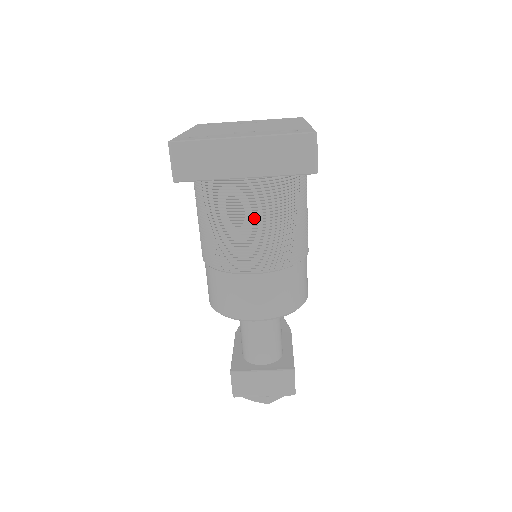
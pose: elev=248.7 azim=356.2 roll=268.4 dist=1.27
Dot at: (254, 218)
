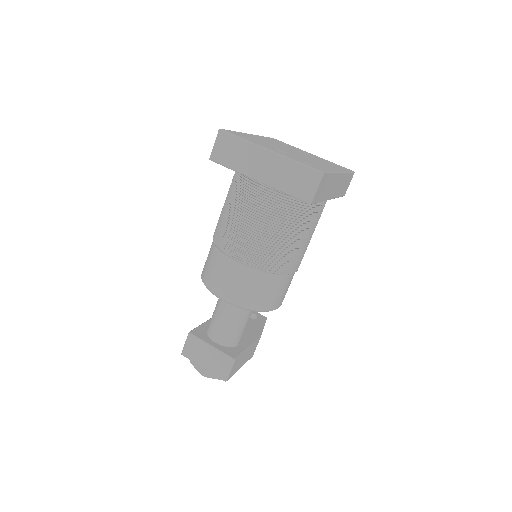
Dot at: (256, 218)
